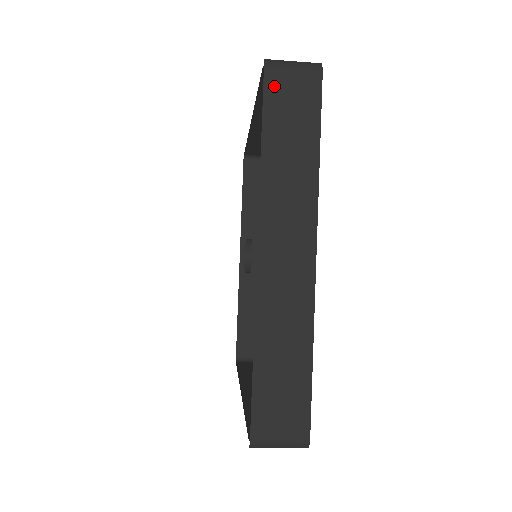
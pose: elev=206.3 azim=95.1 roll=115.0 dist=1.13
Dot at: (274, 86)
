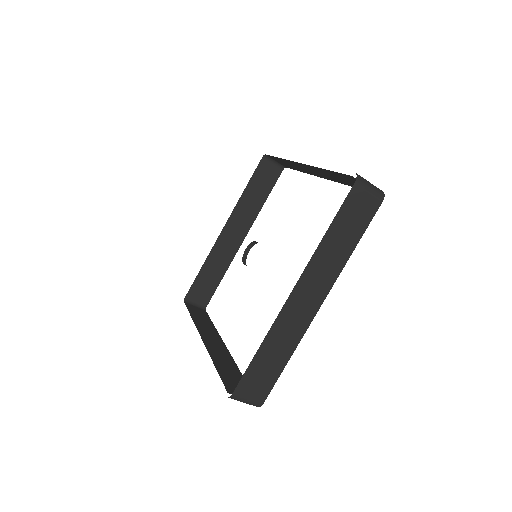
Dot at: (354, 197)
